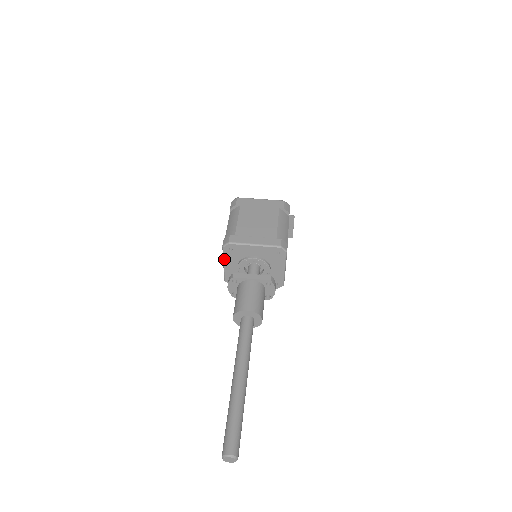
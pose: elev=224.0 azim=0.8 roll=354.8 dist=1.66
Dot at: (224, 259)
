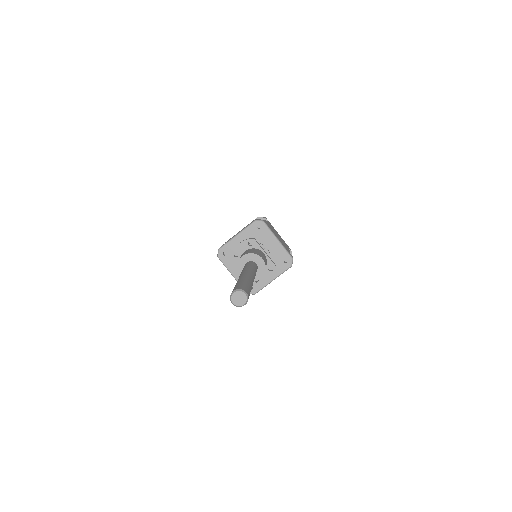
Dot at: (244, 230)
